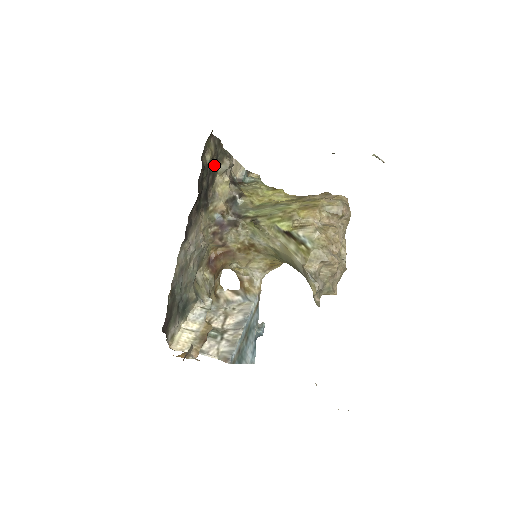
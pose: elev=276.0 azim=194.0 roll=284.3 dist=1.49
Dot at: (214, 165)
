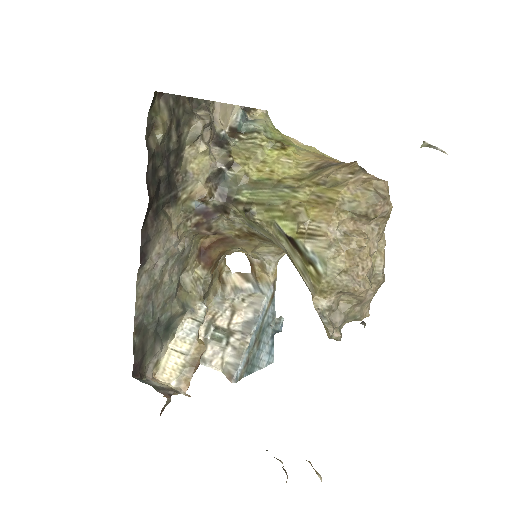
Dot at: (174, 138)
